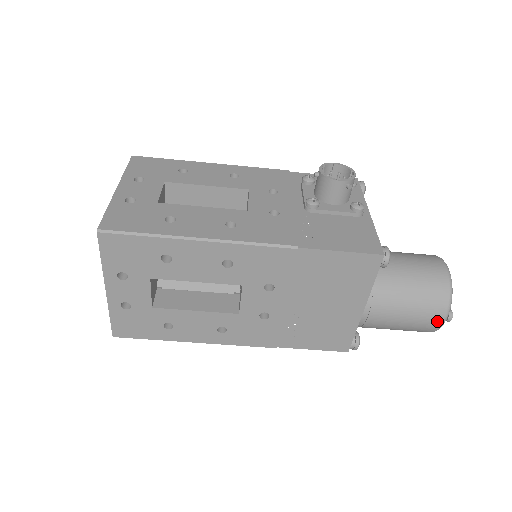
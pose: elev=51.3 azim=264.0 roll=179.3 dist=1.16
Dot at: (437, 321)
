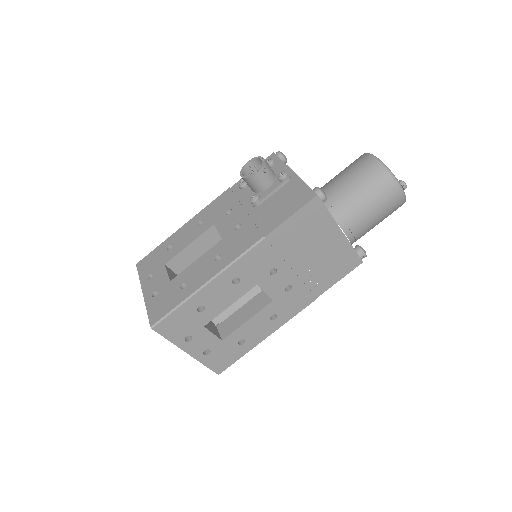
Dot at: (397, 196)
